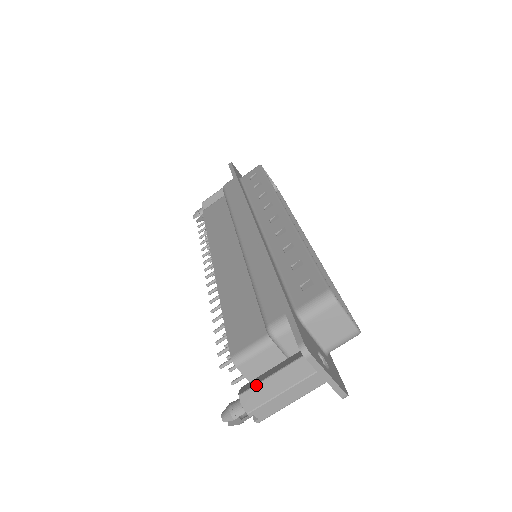
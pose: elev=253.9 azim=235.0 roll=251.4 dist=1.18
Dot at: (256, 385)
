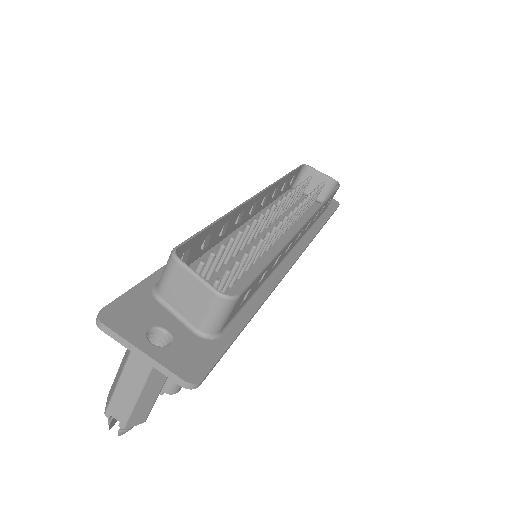
Dot at: (114, 379)
